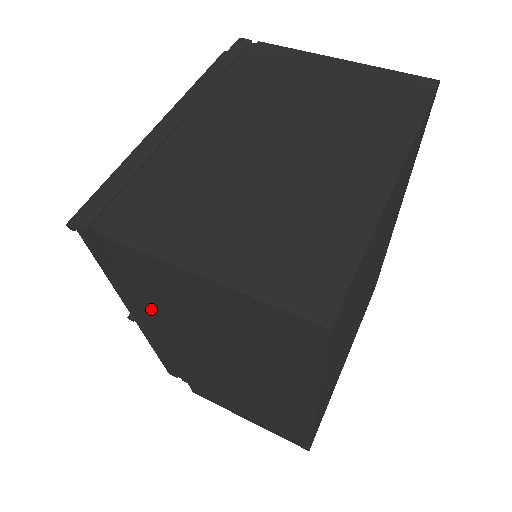
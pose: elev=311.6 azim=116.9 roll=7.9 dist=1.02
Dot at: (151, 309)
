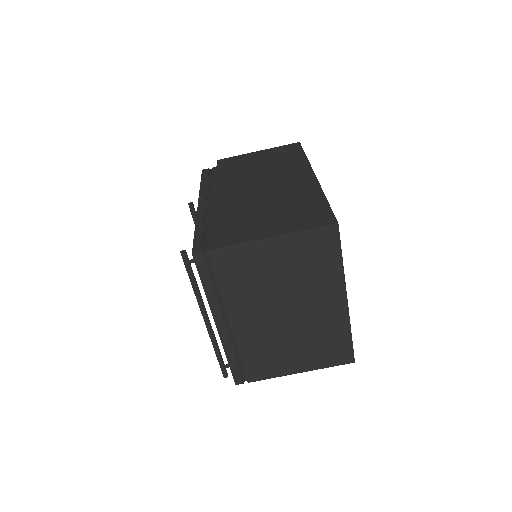
Dot at: occluded
